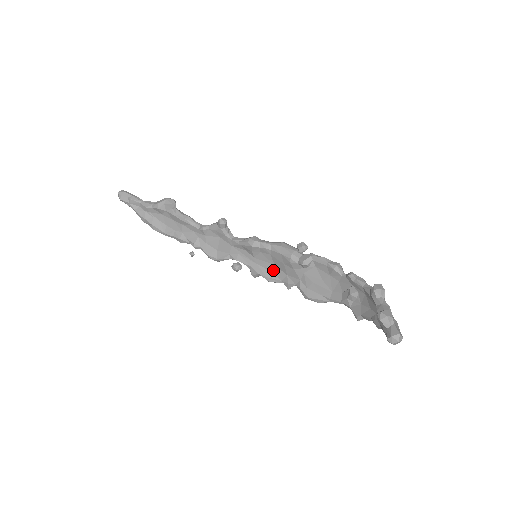
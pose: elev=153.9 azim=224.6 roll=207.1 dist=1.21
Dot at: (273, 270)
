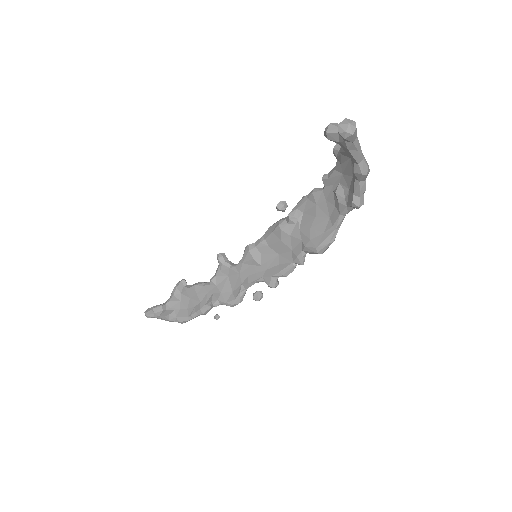
Dot at: (281, 261)
